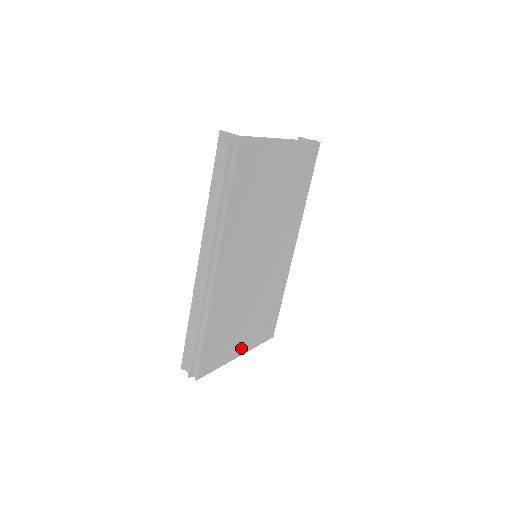
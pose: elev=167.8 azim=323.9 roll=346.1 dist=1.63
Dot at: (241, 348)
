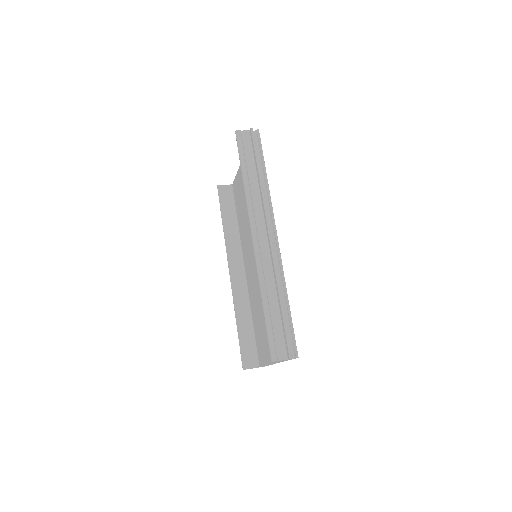
Dot at: occluded
